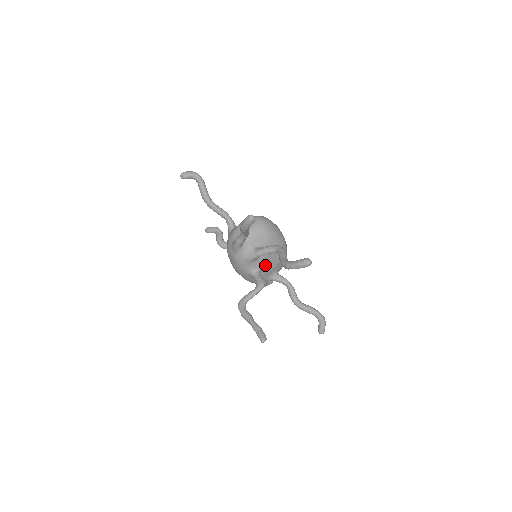
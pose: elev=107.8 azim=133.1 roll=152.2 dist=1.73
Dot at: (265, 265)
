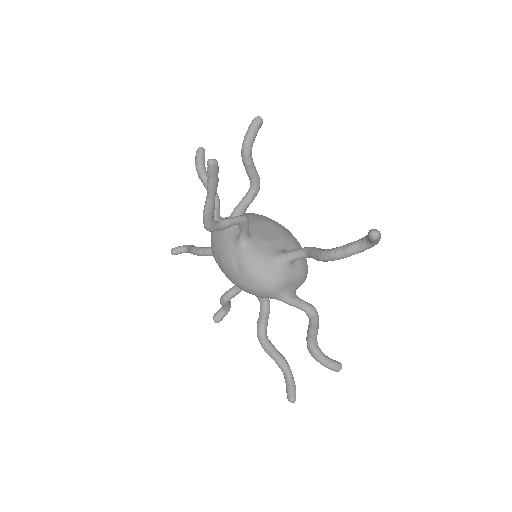
Dot at: (258, 233)
